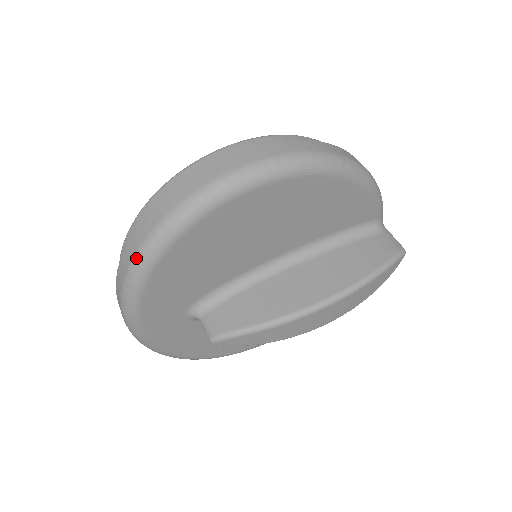
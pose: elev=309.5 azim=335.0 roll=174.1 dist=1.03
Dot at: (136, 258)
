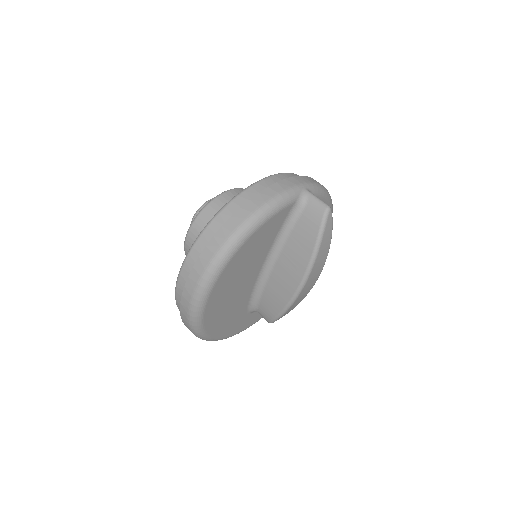
Dot at: occluded
